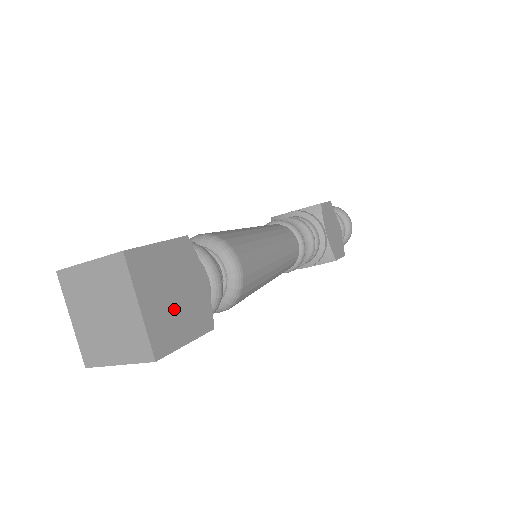
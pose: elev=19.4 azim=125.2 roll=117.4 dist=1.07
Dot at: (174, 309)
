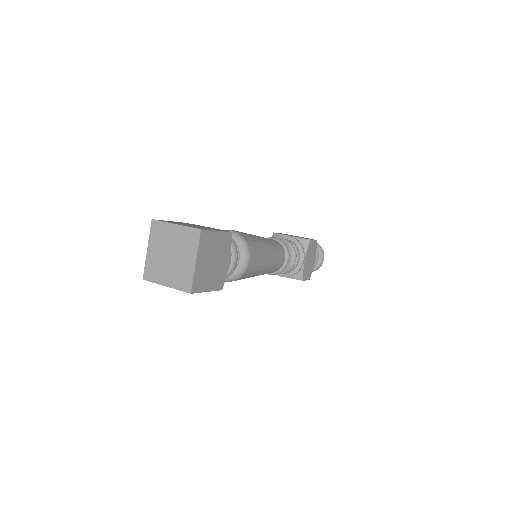
Dot at: (209, 270)
